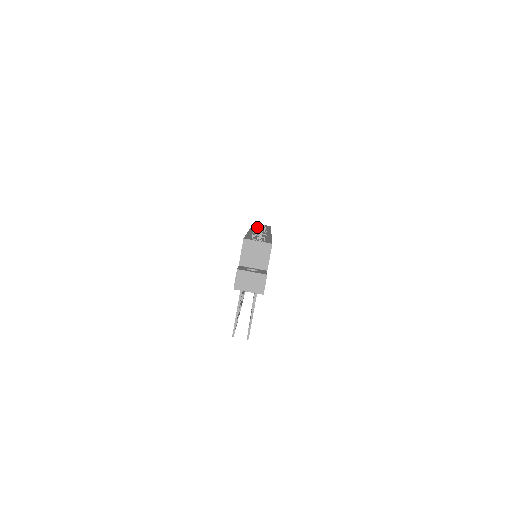
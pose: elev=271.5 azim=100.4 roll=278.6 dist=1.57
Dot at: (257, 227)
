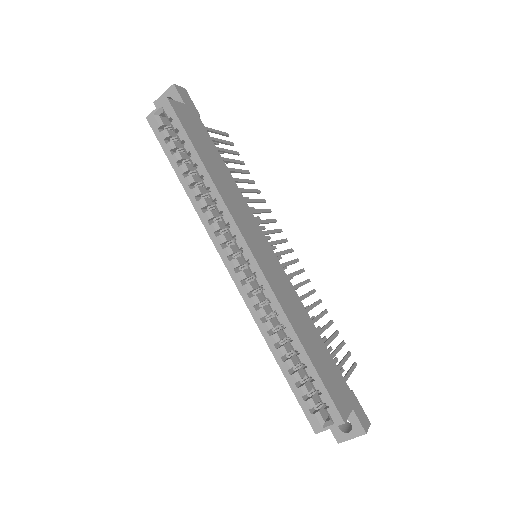
Dot at: (201, 205)
